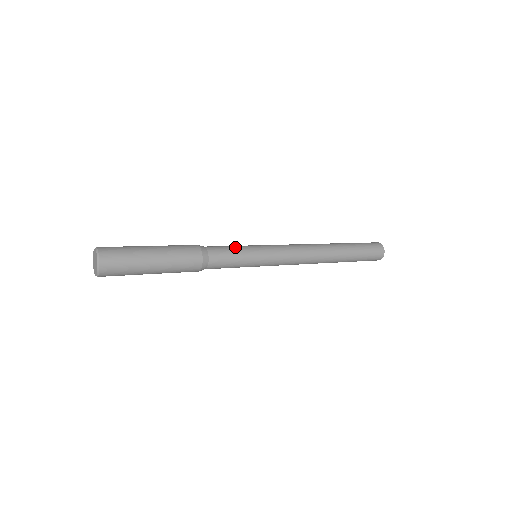
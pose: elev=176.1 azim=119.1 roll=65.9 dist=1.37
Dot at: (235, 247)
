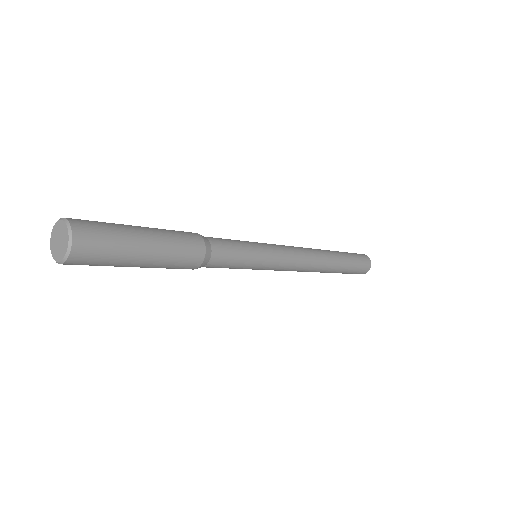
Dot at: (237, 240)
